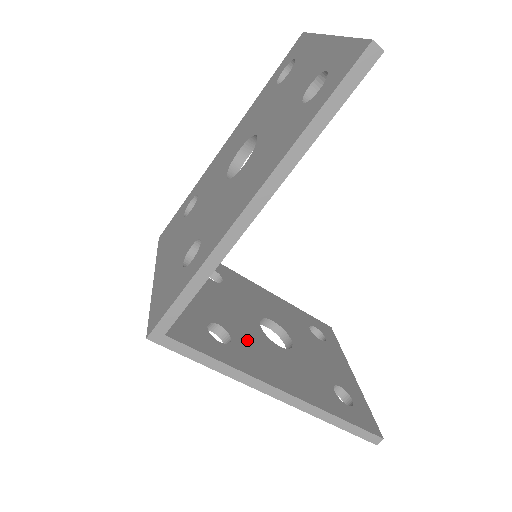
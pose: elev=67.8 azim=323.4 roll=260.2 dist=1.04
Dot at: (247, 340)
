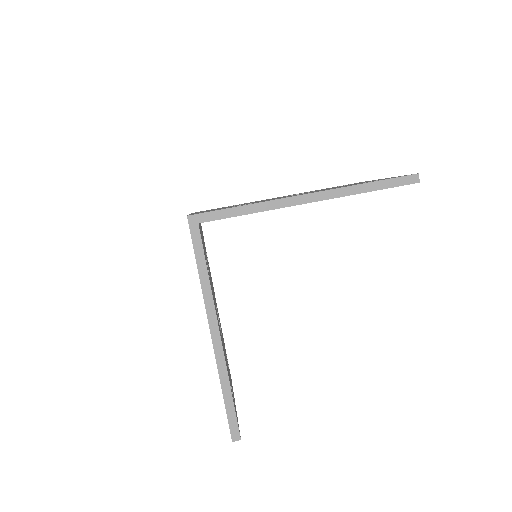
Dot at: occluded
